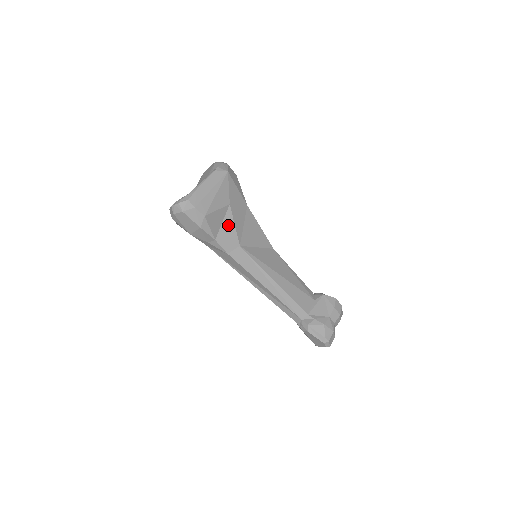
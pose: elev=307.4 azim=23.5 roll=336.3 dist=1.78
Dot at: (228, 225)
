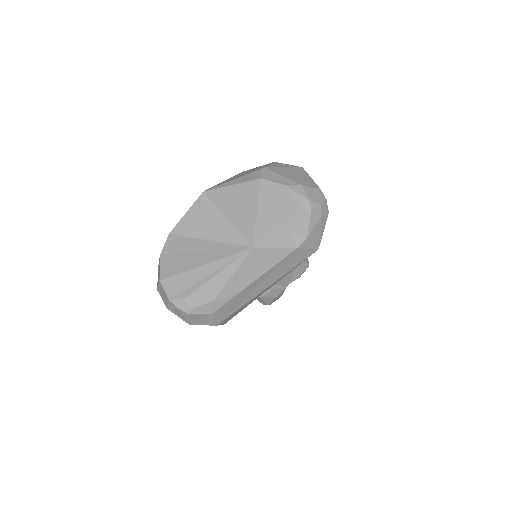
Dot at: occluded
